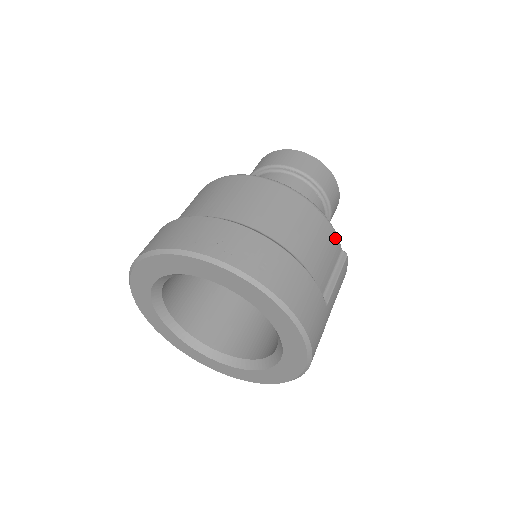
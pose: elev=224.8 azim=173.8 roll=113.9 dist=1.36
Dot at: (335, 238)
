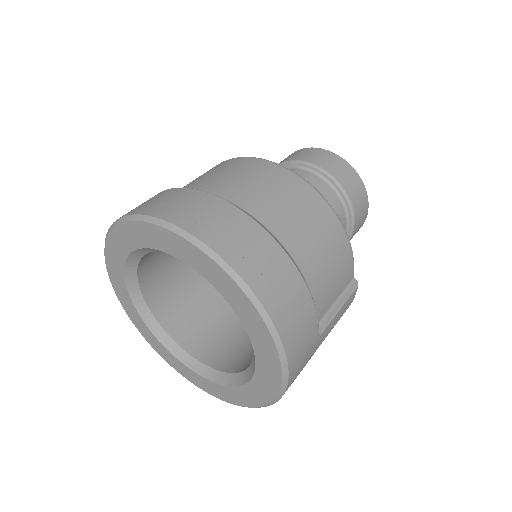
Dot at: (350, 262)
